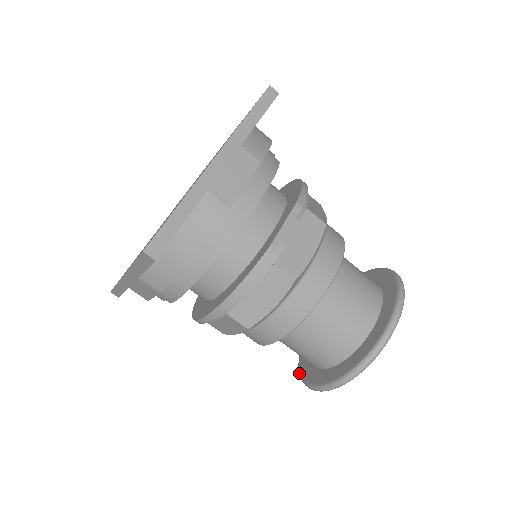
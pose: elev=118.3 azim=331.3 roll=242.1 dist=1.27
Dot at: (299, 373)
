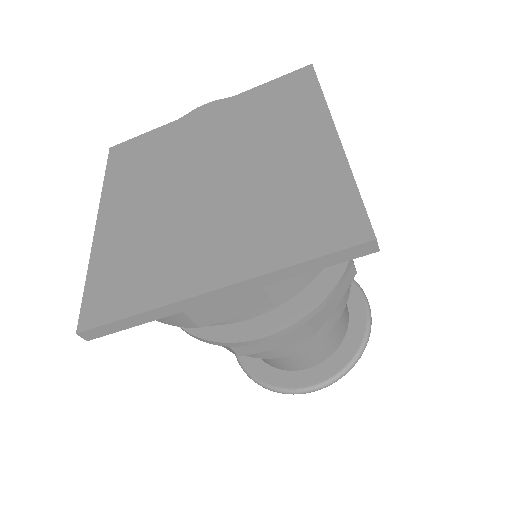
Dot at: (265, 385)
